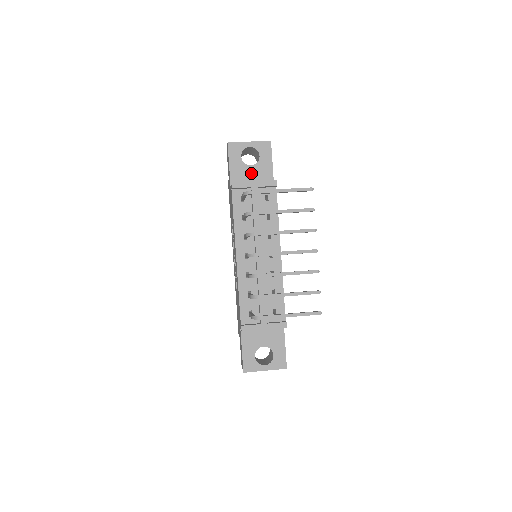
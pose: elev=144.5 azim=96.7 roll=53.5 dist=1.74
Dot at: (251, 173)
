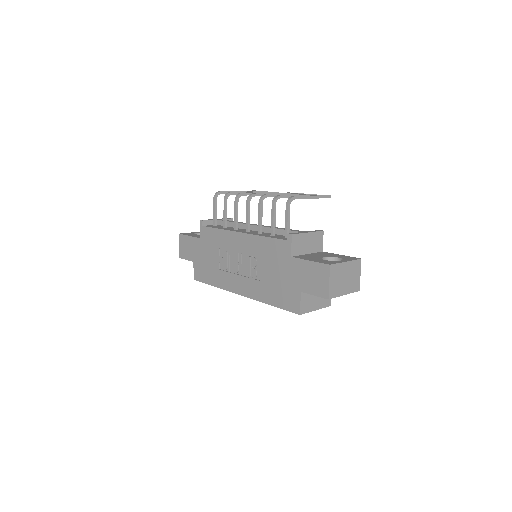
Dot at: occluded
